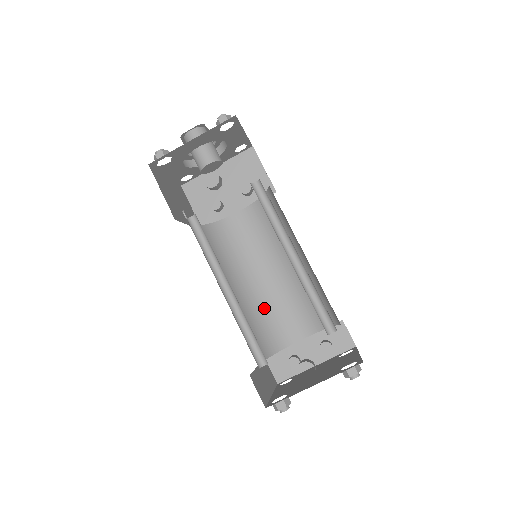
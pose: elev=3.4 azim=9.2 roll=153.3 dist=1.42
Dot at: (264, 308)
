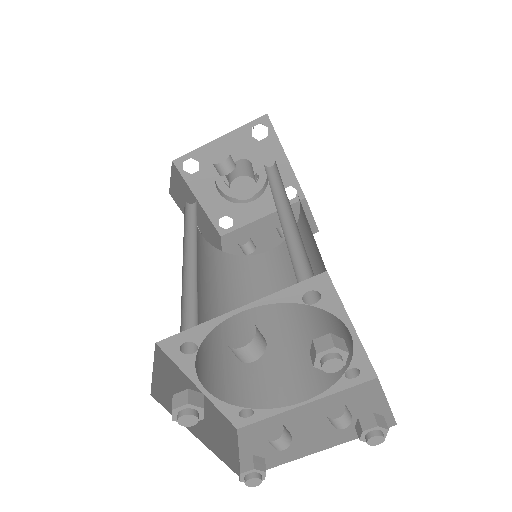
Dot at: occluded
